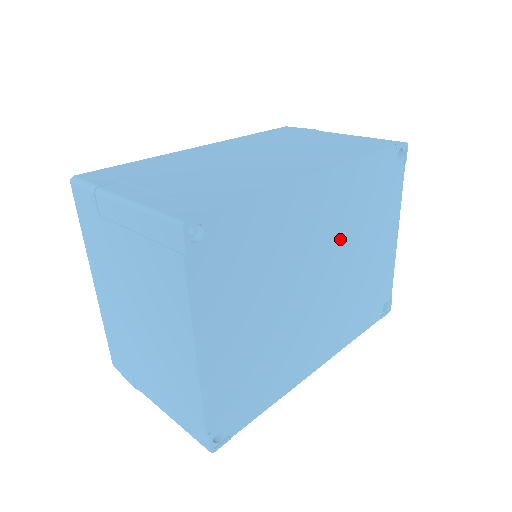
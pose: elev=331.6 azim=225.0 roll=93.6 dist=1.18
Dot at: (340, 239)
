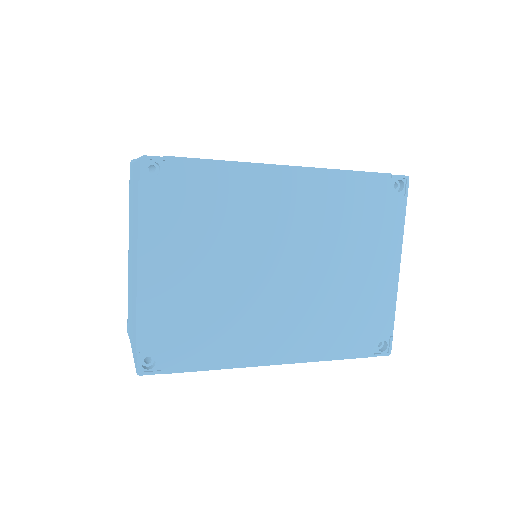
Dot at: (312, 238)
